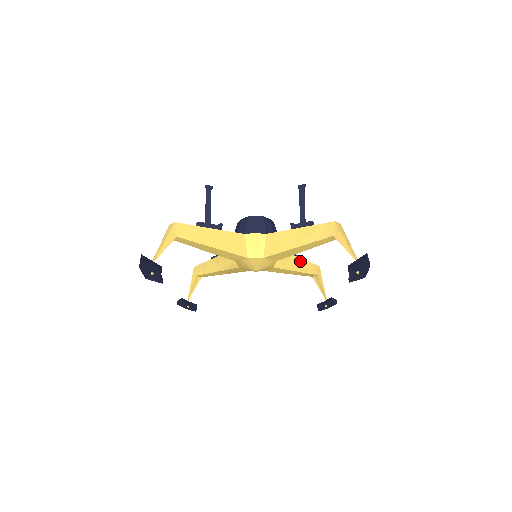
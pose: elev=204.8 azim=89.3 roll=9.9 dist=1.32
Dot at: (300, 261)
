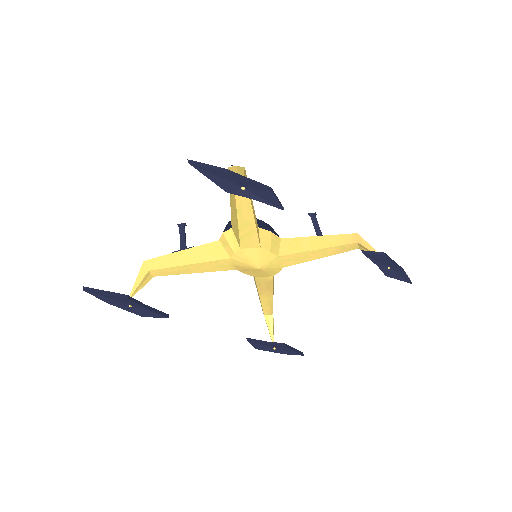
Dot at: (320, 239)
